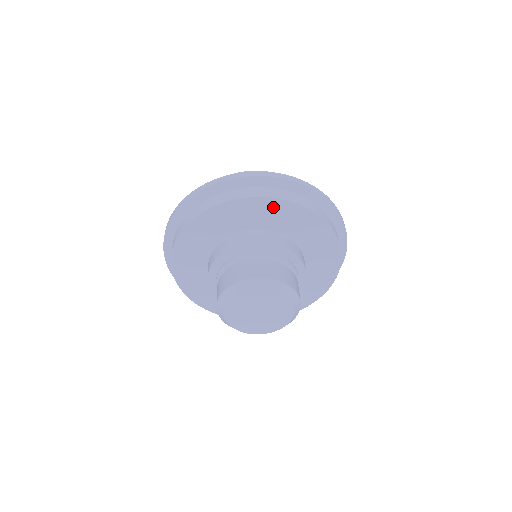
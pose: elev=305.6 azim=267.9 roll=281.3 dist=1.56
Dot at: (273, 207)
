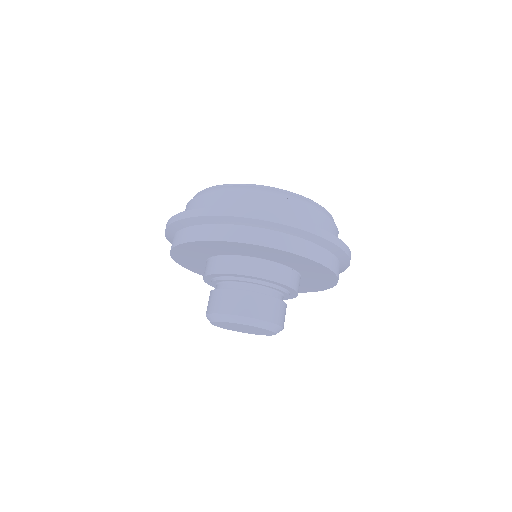
Dot at: (269, 251)
